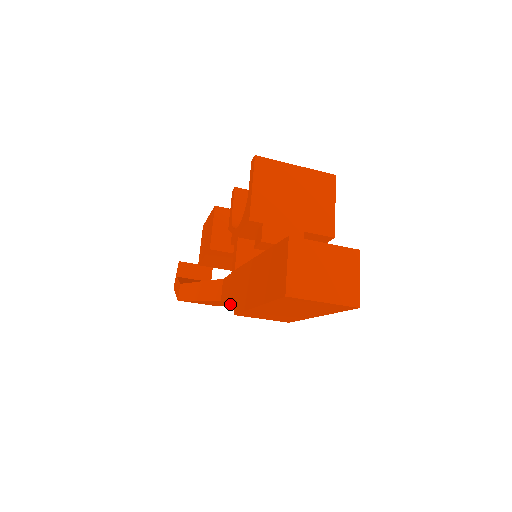
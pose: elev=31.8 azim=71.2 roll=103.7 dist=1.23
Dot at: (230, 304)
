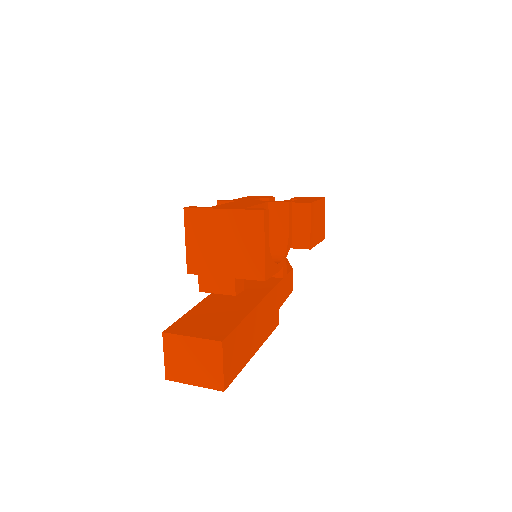
Dot at: occluded
